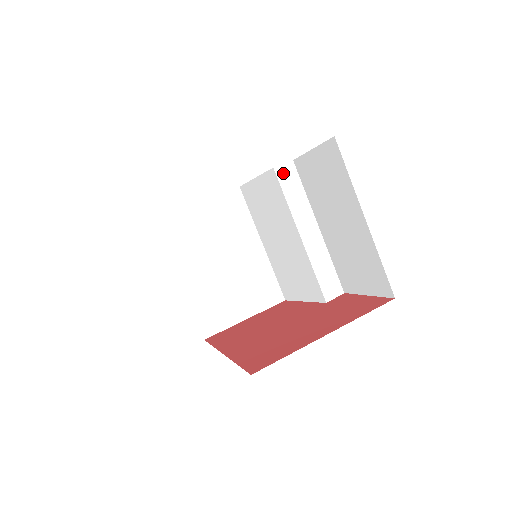
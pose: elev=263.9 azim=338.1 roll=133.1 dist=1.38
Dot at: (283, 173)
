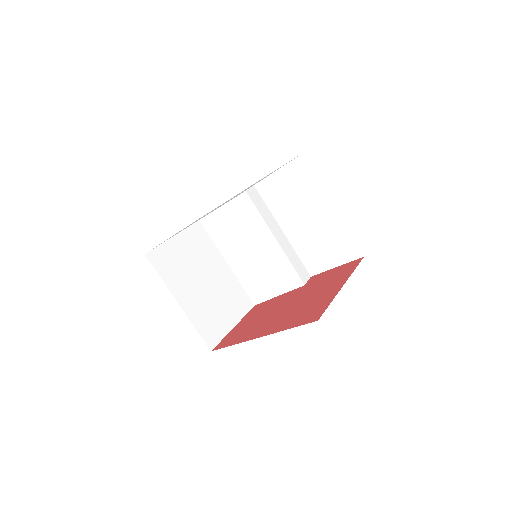
Dot at: (251, 194)
